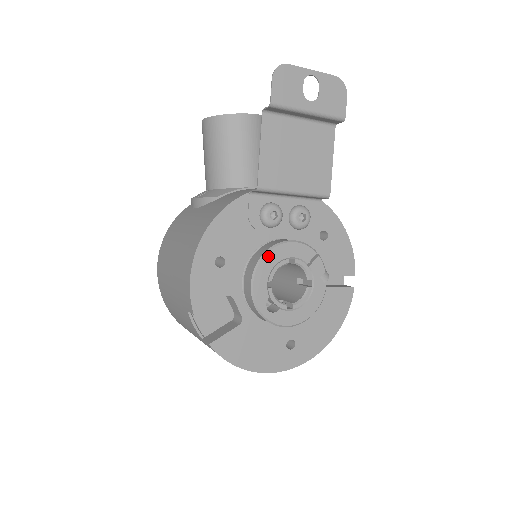
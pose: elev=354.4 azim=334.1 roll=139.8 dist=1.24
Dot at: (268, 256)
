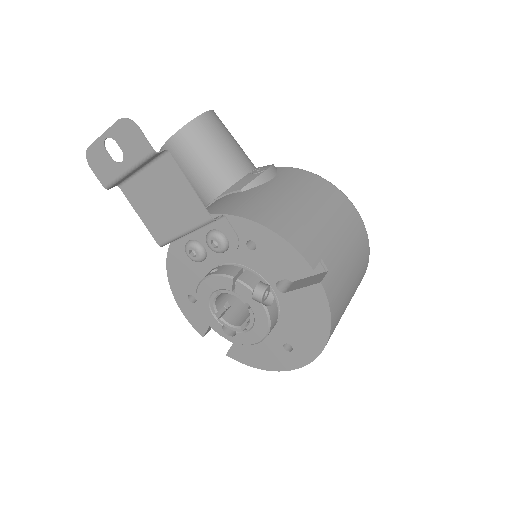
Dot at: (199, 296)
